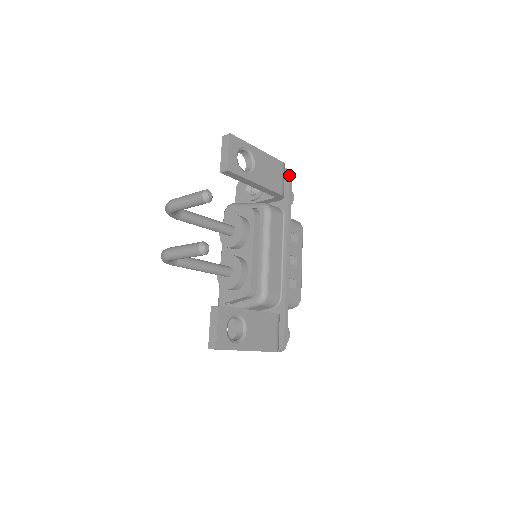
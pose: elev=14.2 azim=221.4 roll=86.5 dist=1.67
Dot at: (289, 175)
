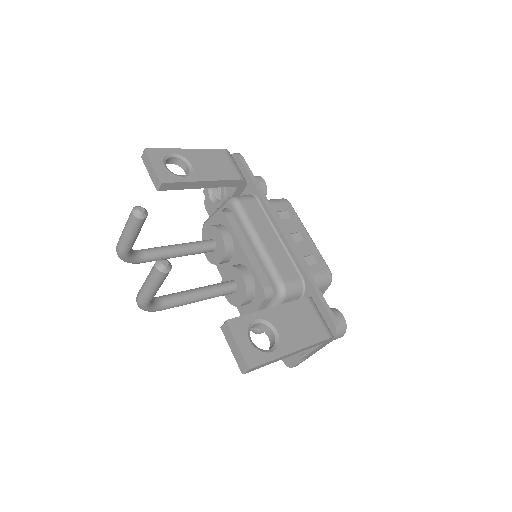
Dot at: (239, 158)
